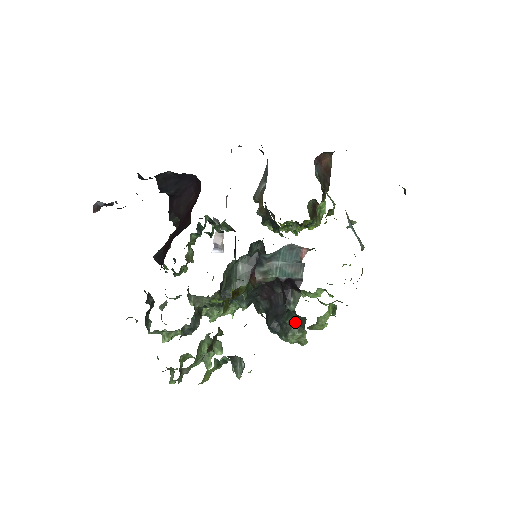
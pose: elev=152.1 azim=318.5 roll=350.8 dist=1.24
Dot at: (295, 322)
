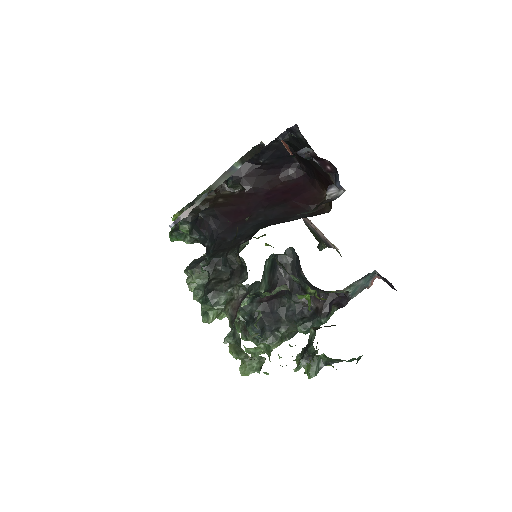
Dot at: occluded
